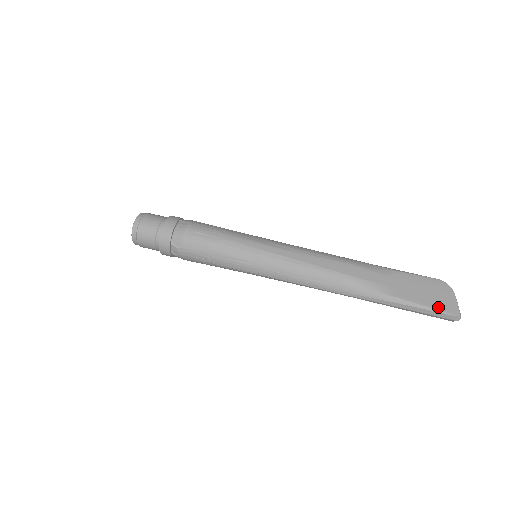
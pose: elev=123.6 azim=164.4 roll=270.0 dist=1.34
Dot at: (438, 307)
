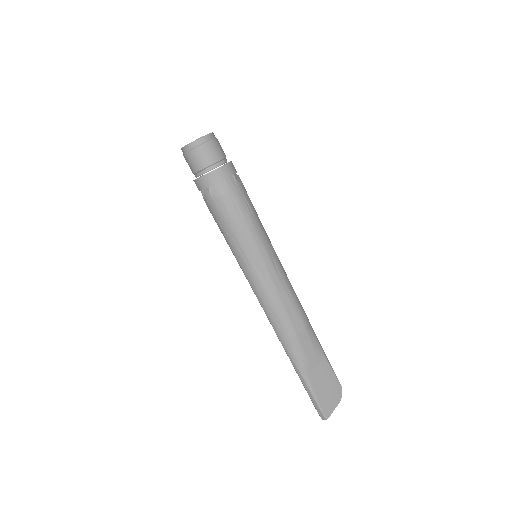
Dot at: (322, 404)
